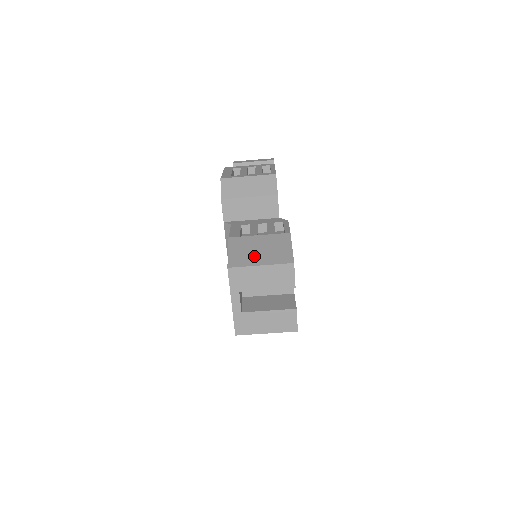
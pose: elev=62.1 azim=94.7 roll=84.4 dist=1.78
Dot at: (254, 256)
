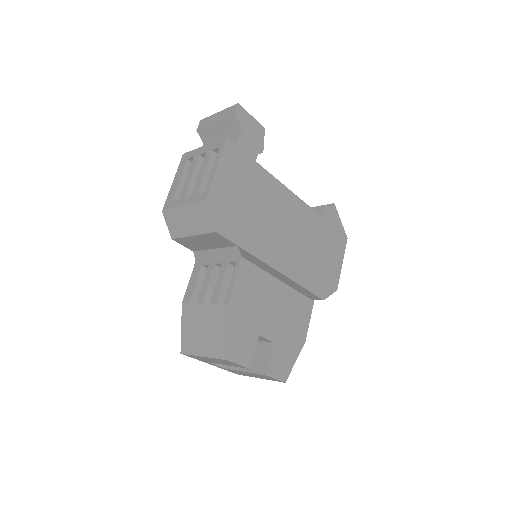
Dot at: (198, 340)
